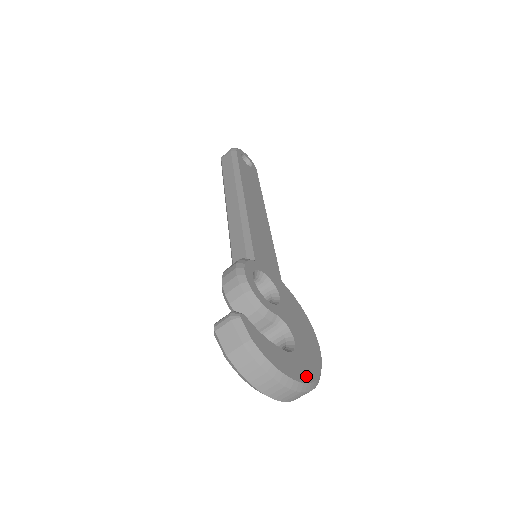
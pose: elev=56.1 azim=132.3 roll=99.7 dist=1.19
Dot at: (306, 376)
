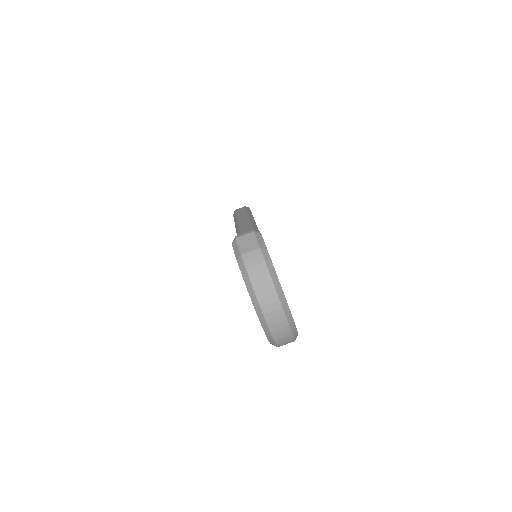
Dot at: occluded
